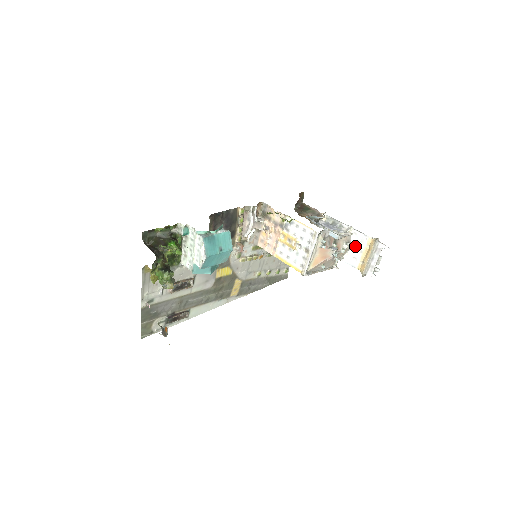
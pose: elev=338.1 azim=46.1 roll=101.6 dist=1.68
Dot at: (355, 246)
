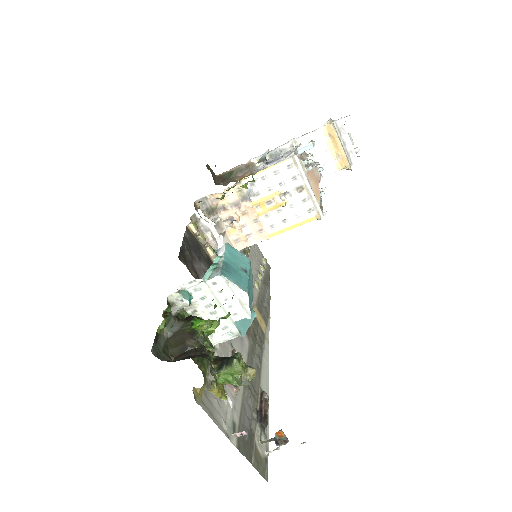
Dot at: (315, 152)
